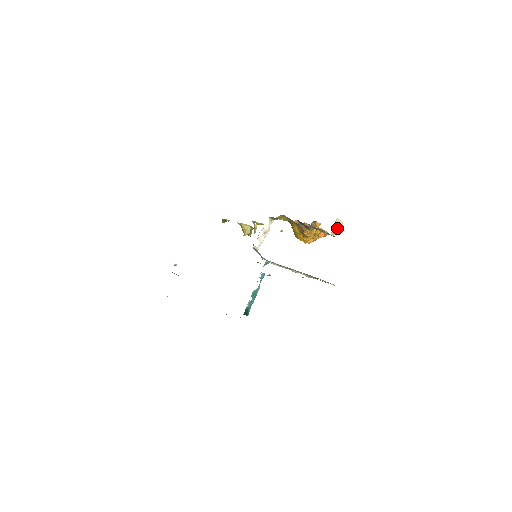
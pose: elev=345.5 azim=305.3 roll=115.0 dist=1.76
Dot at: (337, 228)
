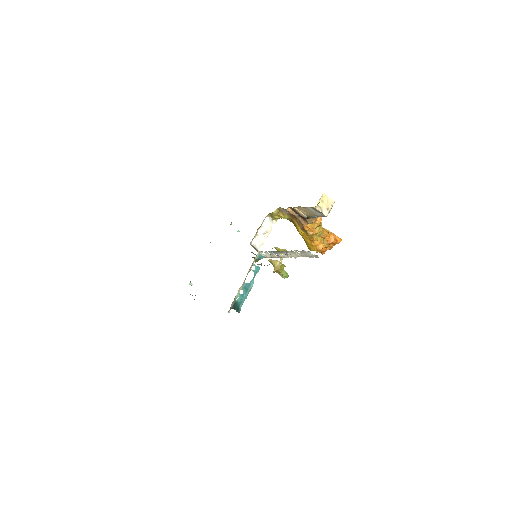
Dot at: (327, 206)
